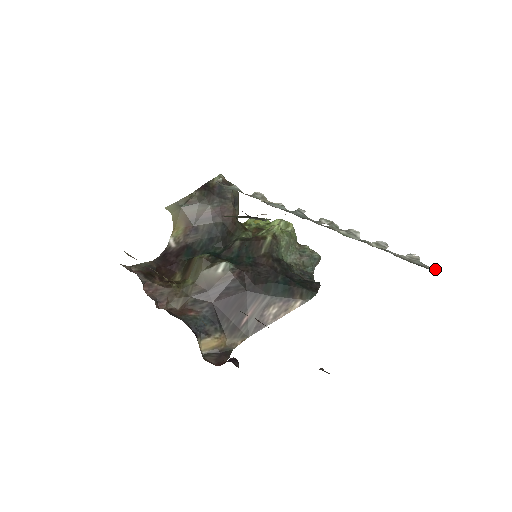
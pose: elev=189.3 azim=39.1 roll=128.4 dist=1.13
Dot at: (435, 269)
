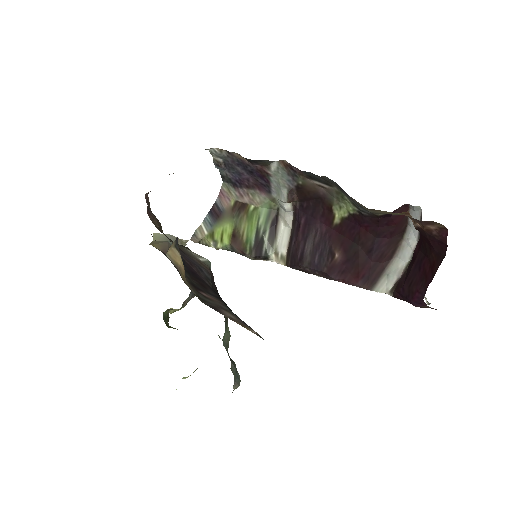
Dot at: occluded
